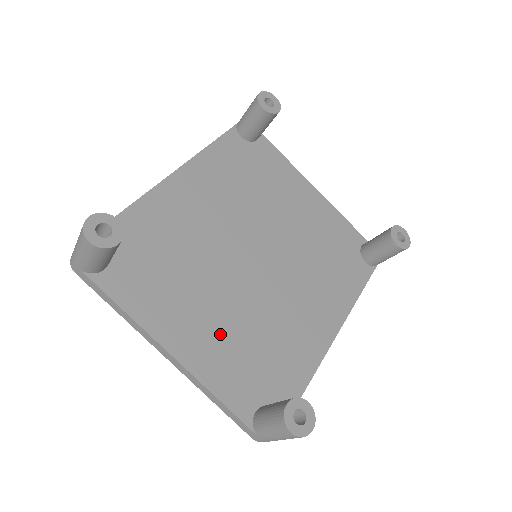
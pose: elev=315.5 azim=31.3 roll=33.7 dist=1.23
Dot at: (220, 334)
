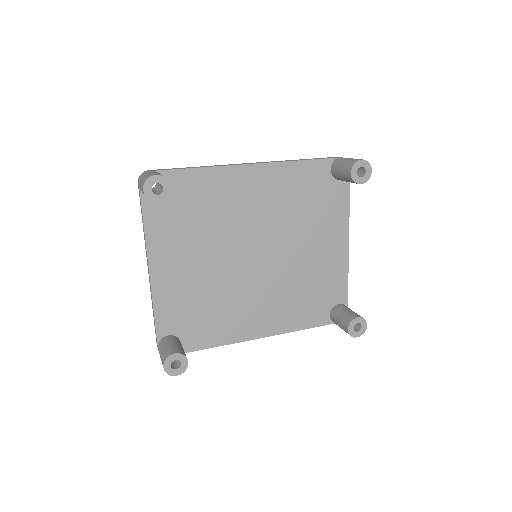
Dot at: (187, 282)
